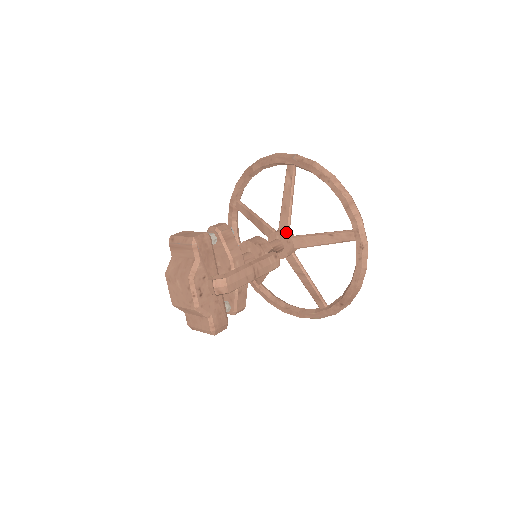
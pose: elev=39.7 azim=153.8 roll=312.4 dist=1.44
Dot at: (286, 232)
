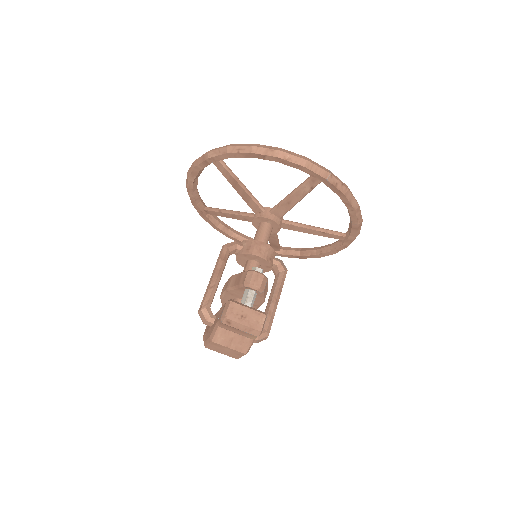
Dot at: (279, 218)
